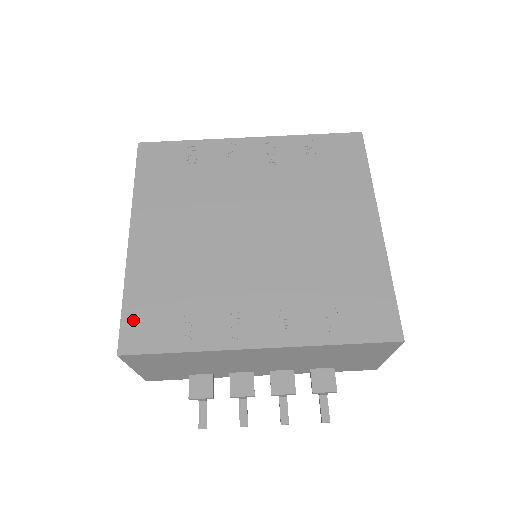
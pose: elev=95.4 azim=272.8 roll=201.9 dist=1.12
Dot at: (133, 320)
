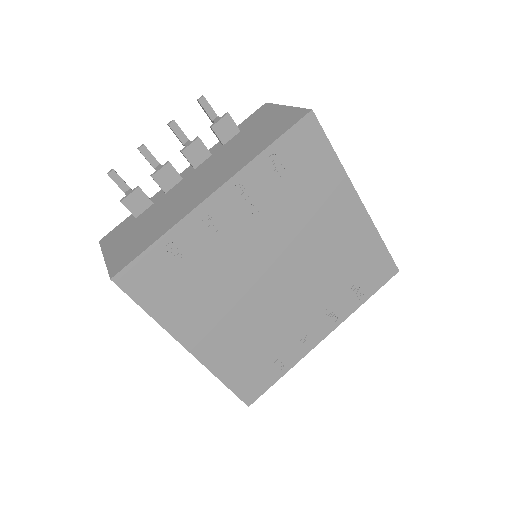
Dot at: (242, 387)
